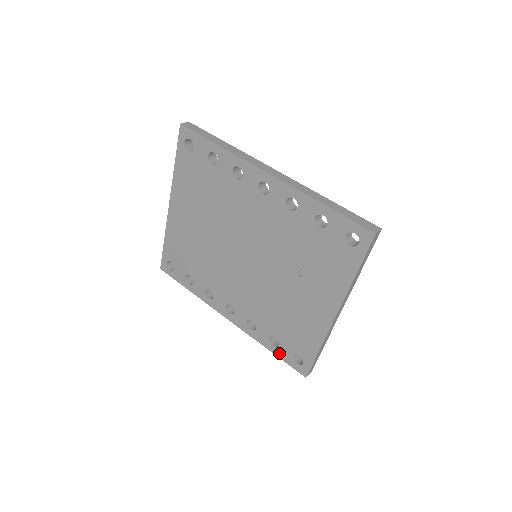
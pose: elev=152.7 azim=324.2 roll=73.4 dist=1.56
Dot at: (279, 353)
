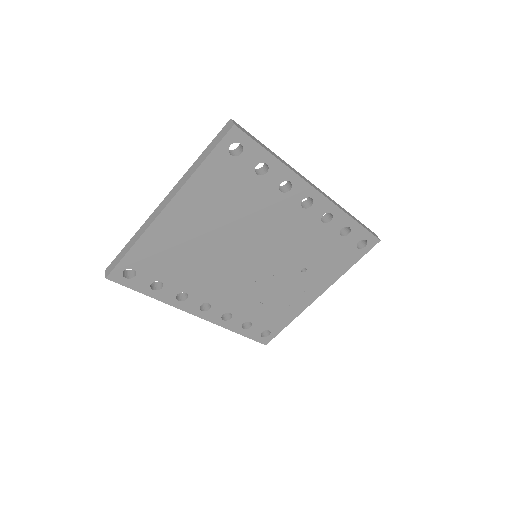
Dot at: (247, 333)
